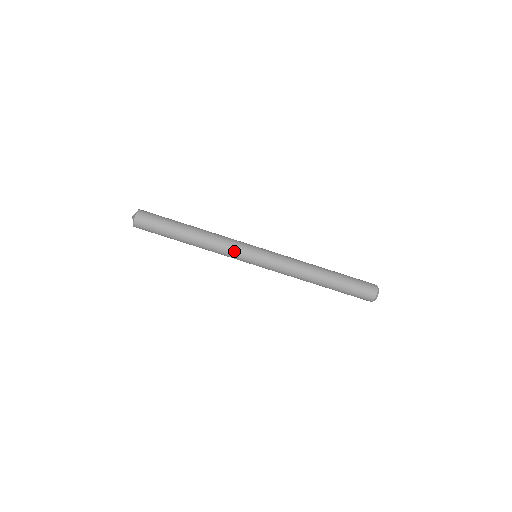
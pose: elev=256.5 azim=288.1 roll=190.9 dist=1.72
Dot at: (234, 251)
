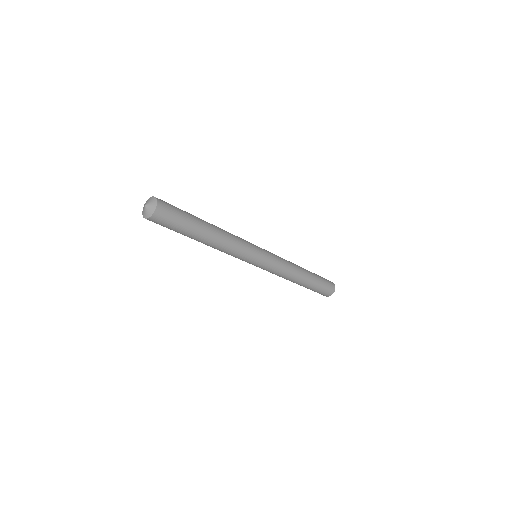
Dot at: (242, 256)
